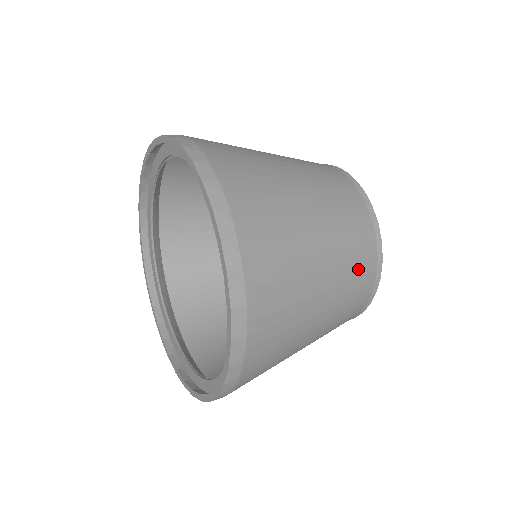
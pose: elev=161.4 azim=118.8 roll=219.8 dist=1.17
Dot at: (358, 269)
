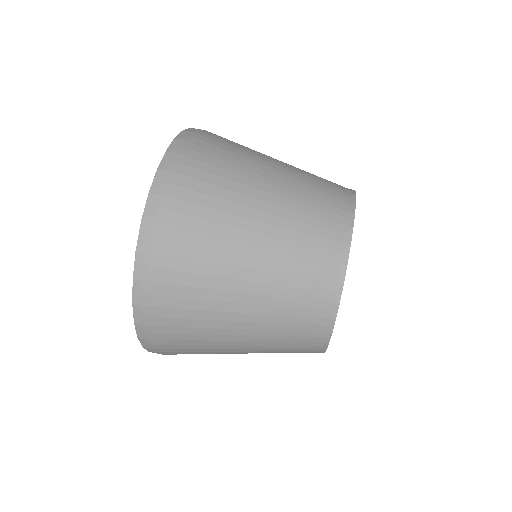
Dot at: (303, 279)
